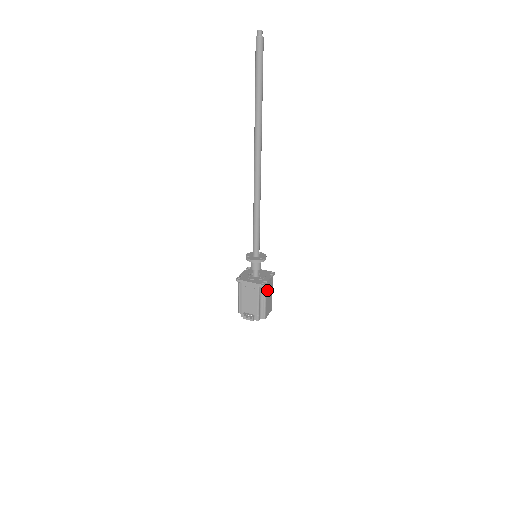
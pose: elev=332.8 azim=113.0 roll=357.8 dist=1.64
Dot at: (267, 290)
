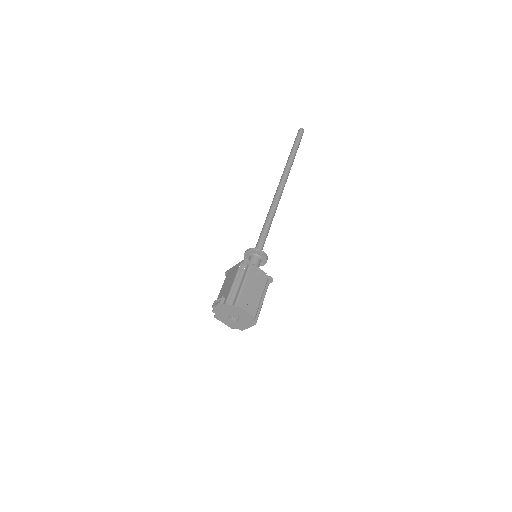
Dot at: (251, 275)
